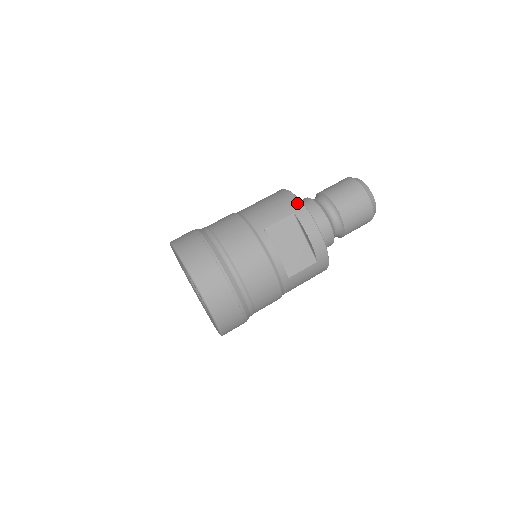
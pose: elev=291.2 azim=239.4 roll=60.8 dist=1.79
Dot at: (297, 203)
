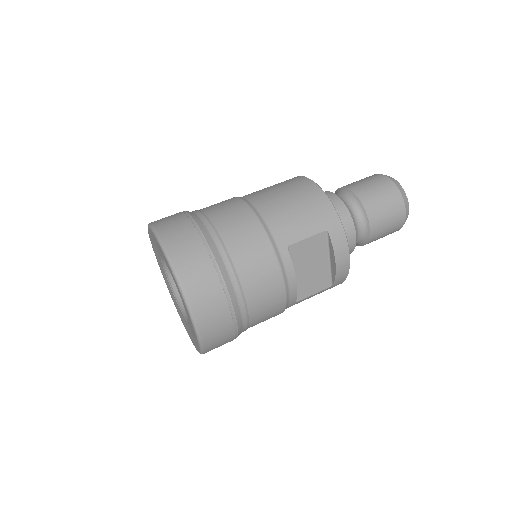
Dot at: (333, 216)
